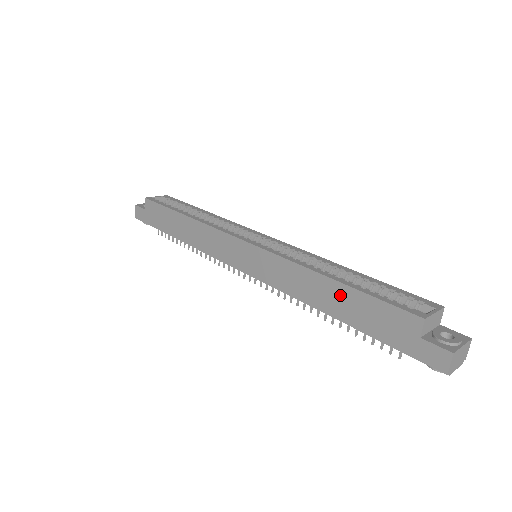
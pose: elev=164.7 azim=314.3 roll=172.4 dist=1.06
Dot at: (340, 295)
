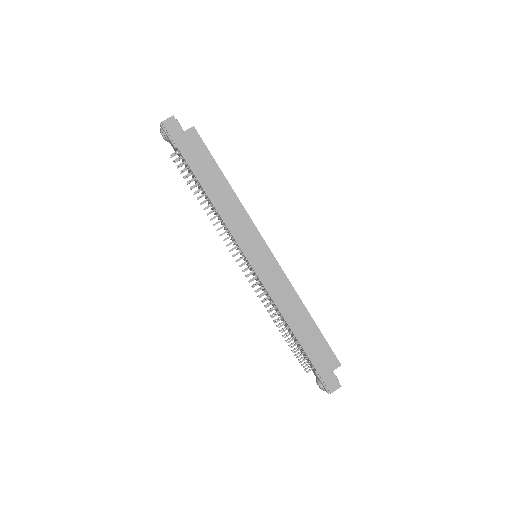
Dot at: (308, 326)
